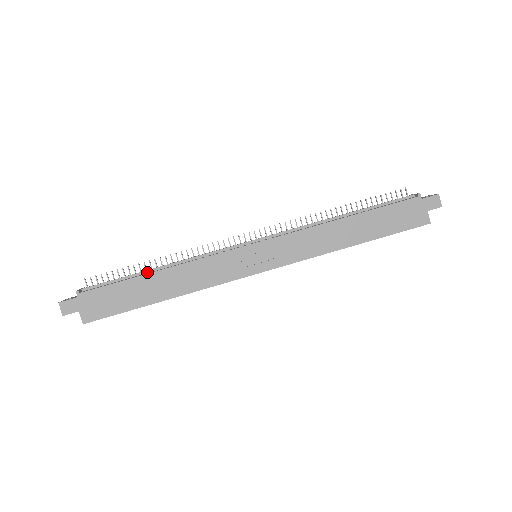
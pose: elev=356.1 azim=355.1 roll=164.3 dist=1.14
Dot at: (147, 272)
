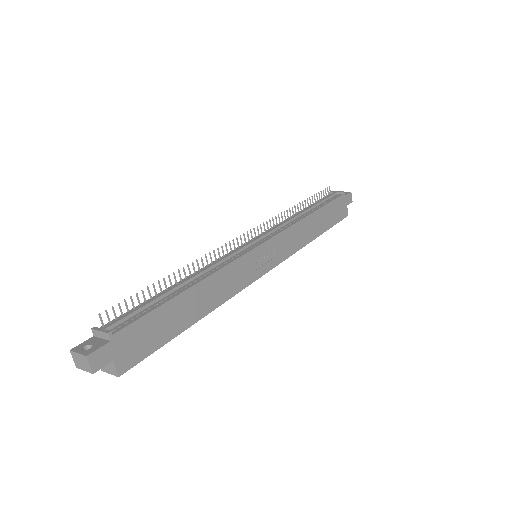
Dot at: (174, 290)
